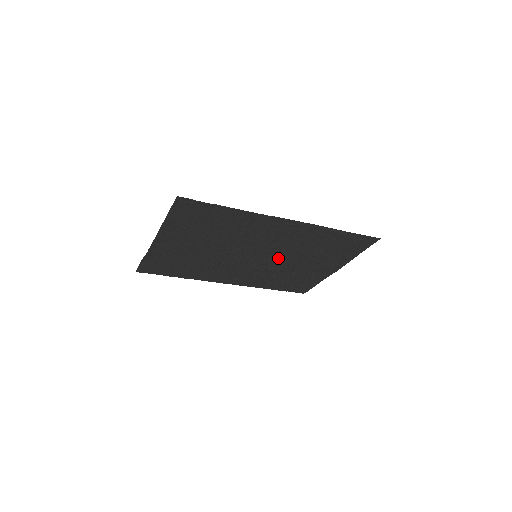
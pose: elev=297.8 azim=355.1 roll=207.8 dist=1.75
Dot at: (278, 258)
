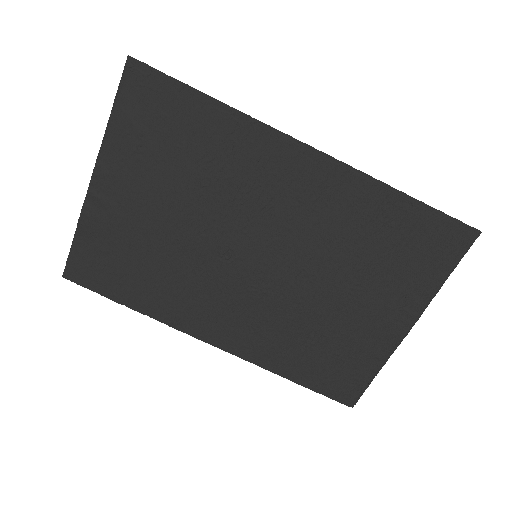
Dot at: (295, 269)
